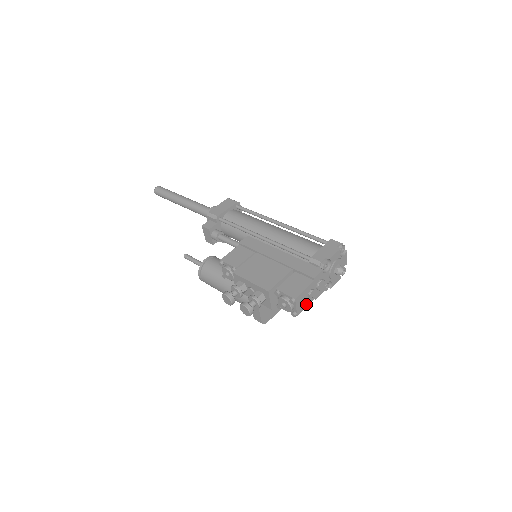
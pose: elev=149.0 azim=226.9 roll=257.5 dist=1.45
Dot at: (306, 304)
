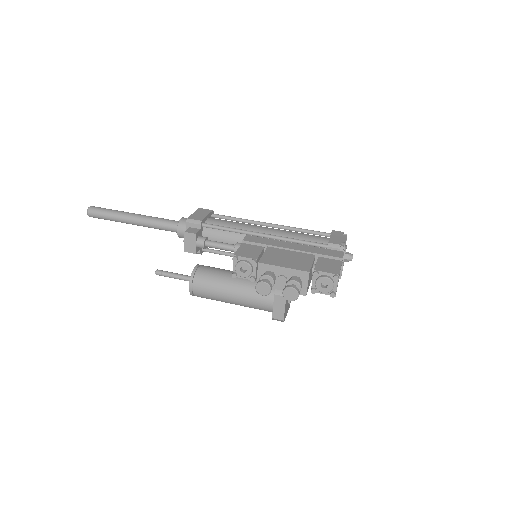
Dot at: (337, 286)
